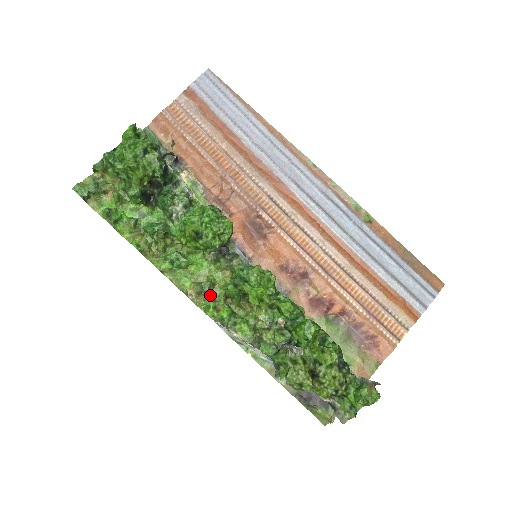
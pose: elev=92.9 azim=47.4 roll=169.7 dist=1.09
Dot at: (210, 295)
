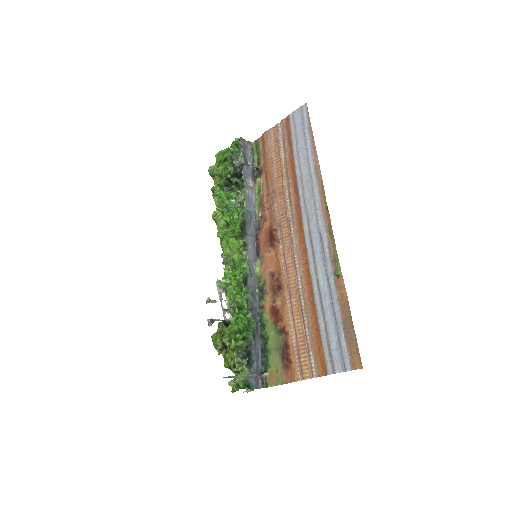
Dot at: occluded
